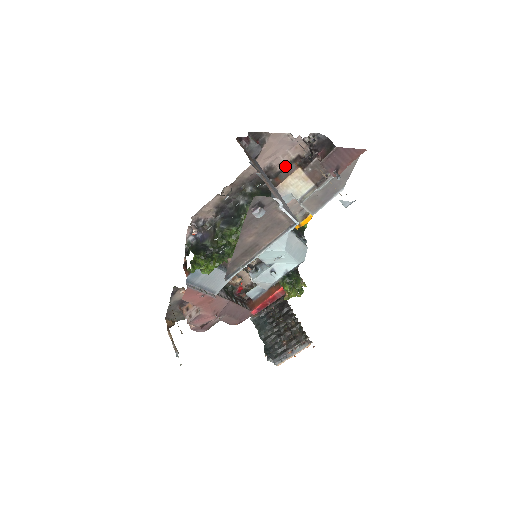
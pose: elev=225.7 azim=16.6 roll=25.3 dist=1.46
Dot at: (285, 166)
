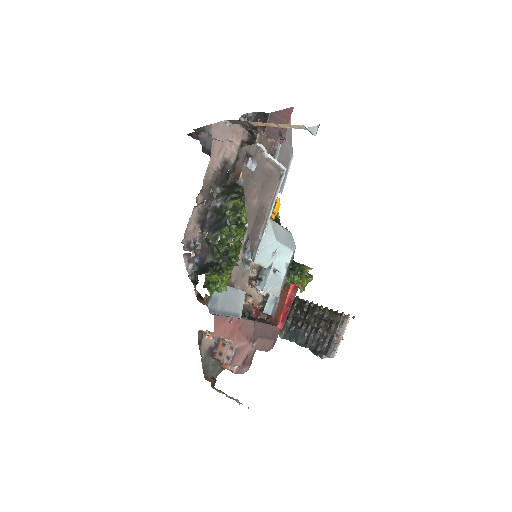
Dot at: (236, 156)
